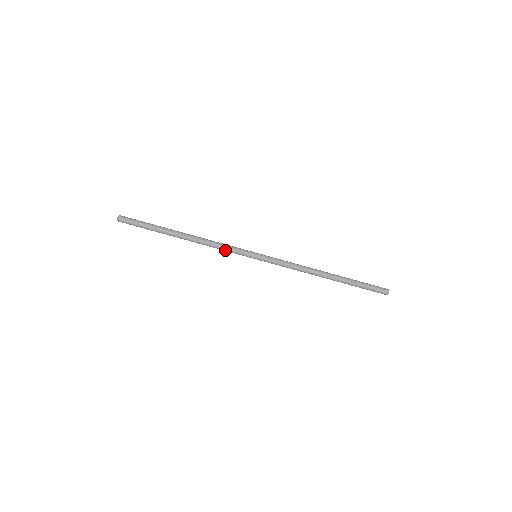
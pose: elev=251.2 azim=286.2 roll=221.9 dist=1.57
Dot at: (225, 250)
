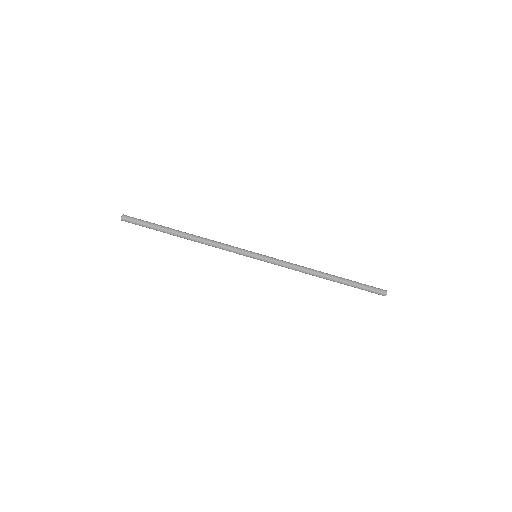
Dot at: (226, 250)
